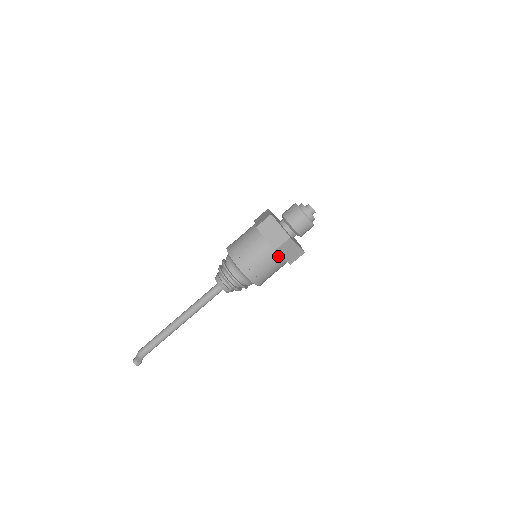
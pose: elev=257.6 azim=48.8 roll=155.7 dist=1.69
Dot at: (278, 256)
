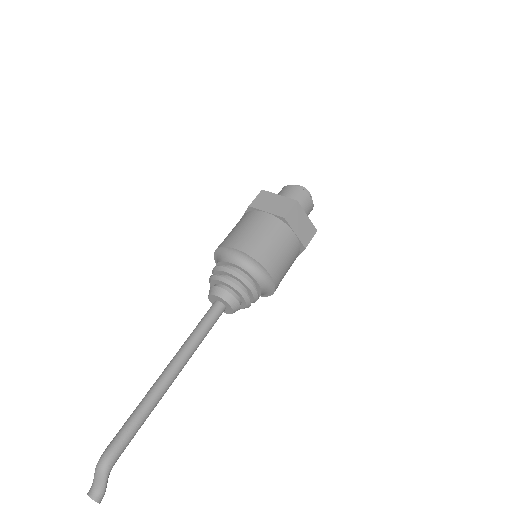
Dot at: (289, 230)
